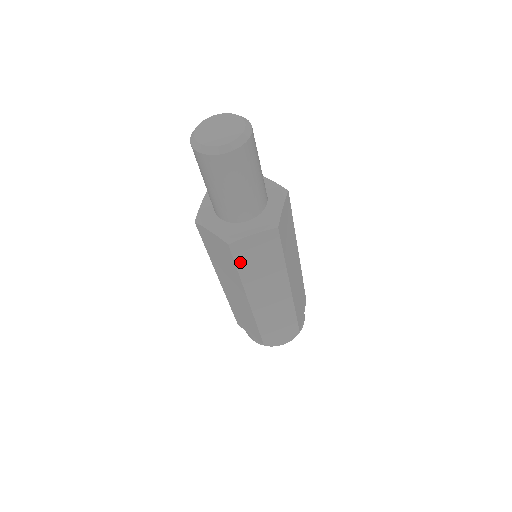
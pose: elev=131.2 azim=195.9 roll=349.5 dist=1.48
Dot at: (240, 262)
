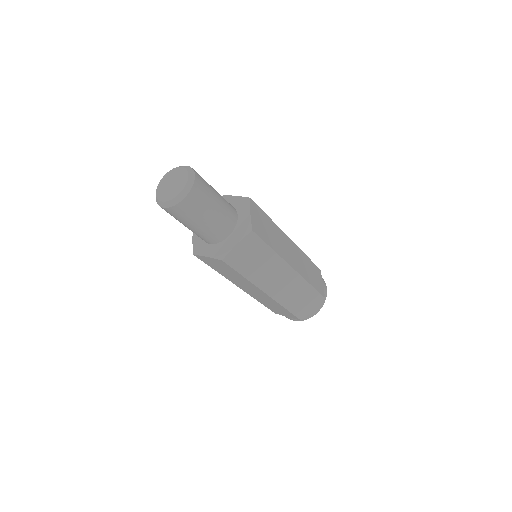
Dot at: (211, 266)
